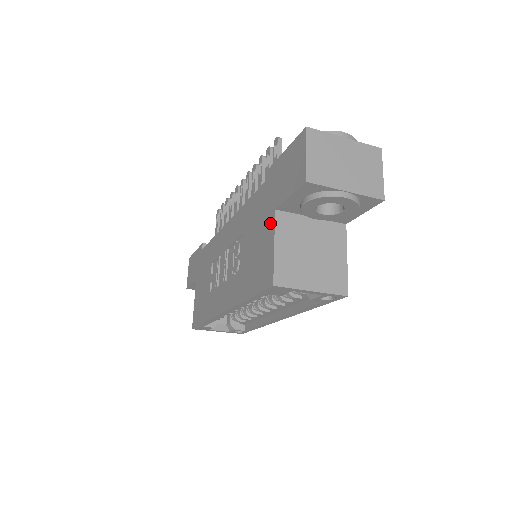
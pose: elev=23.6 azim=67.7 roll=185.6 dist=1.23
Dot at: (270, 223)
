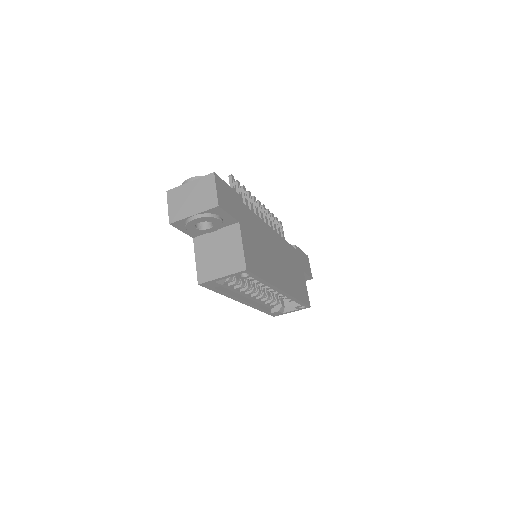
Dot at: occluded
